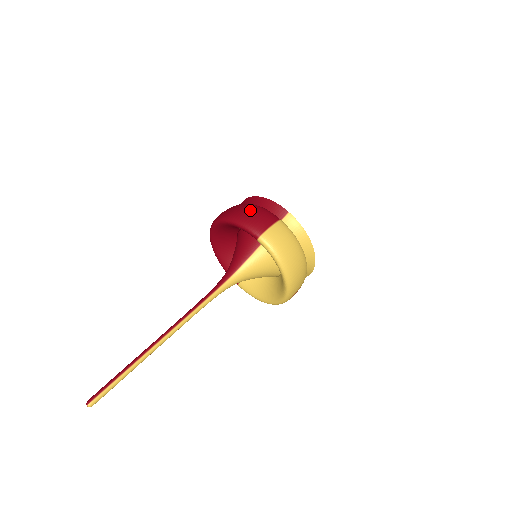
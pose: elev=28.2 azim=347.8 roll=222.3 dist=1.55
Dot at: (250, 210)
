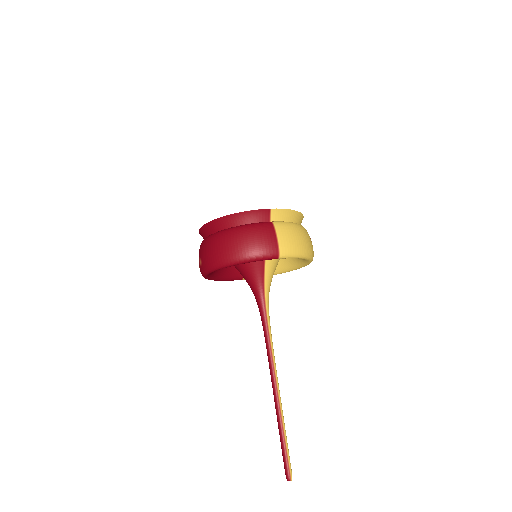
Dot at: (245, 239)
